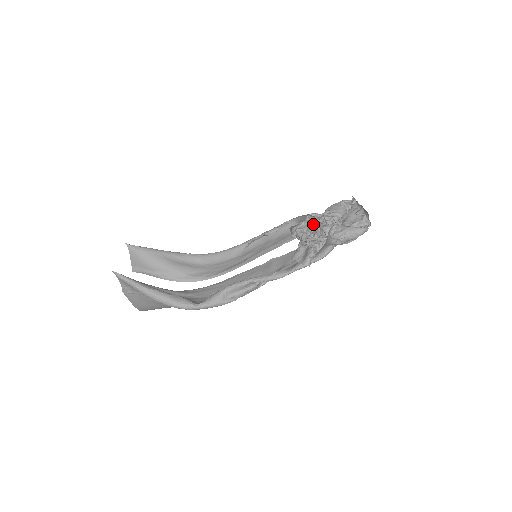
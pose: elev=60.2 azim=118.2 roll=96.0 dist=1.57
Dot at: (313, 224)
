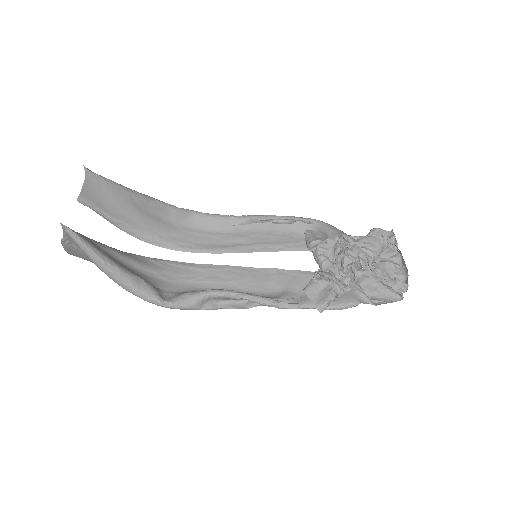
Dot at: (345, 257)
